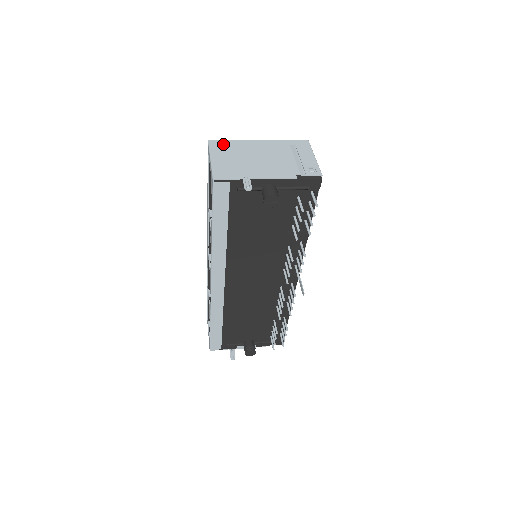
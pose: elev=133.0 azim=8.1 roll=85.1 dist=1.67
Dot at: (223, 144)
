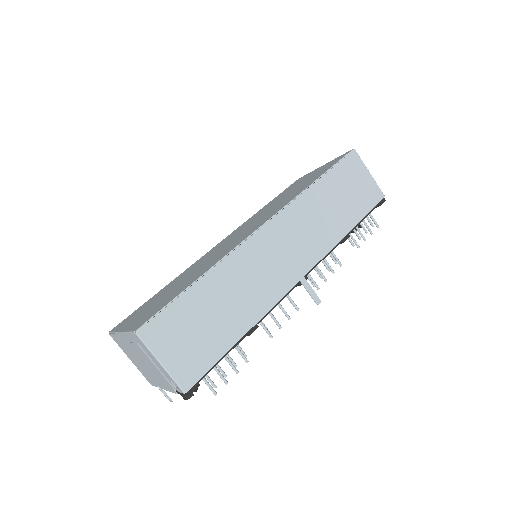
Dot at: (117, 340)
